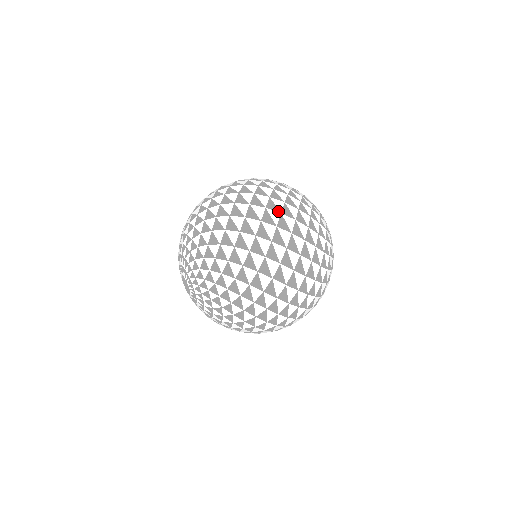
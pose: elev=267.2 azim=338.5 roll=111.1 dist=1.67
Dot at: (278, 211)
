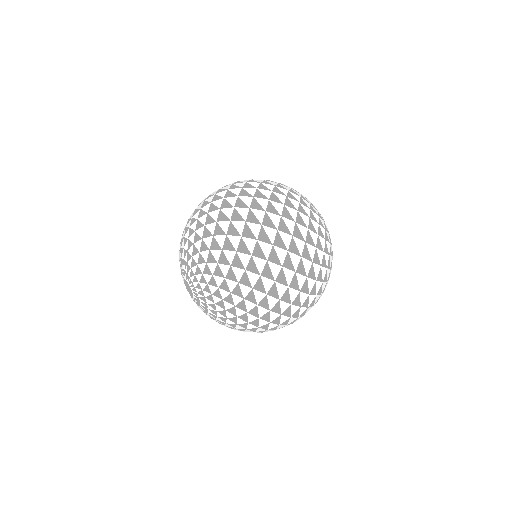
Dot at: (244, 182)
